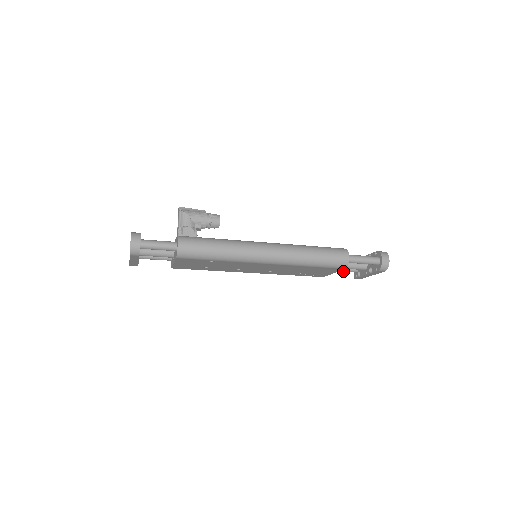
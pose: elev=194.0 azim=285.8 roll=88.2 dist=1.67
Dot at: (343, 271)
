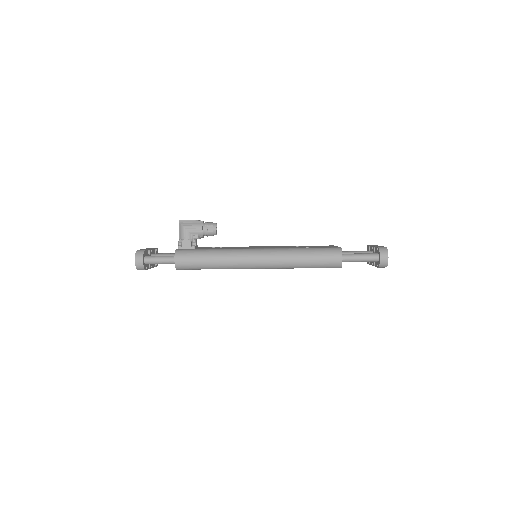
Dot at: occluded
